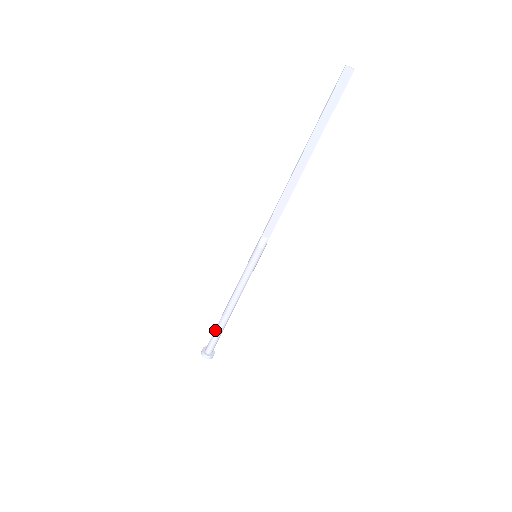
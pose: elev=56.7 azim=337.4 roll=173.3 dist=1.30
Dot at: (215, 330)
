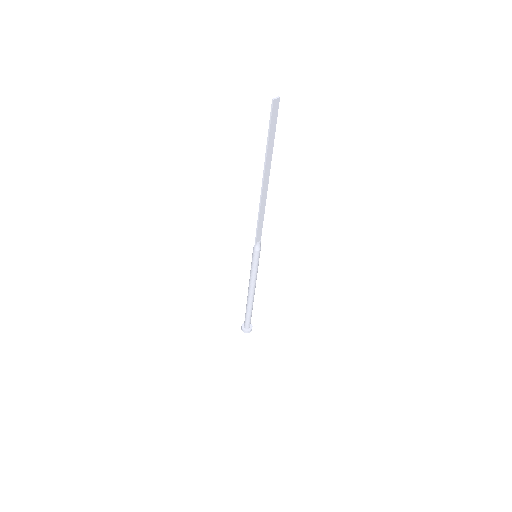
Dot at: (247, 314)
